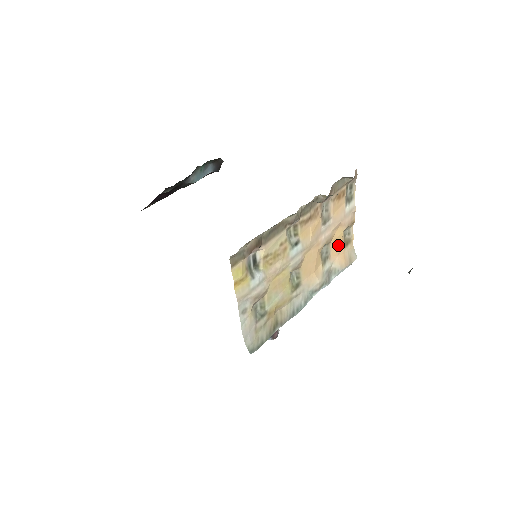
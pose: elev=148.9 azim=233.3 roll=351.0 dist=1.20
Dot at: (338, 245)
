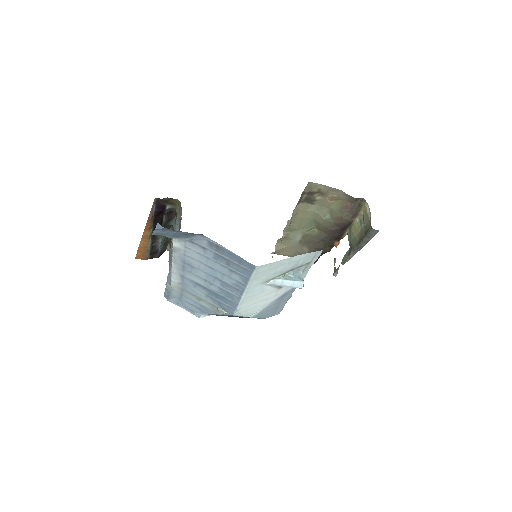
Dot at: occluded
